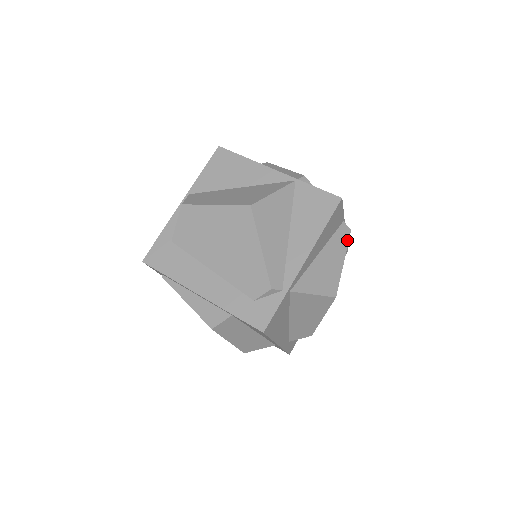
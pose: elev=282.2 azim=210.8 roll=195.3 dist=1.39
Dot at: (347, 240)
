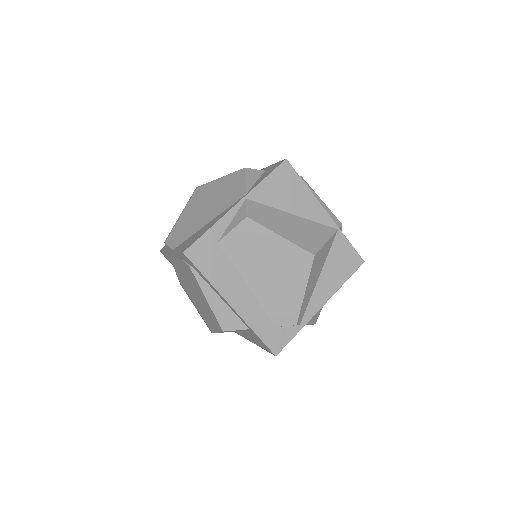
Dot at: occluded
